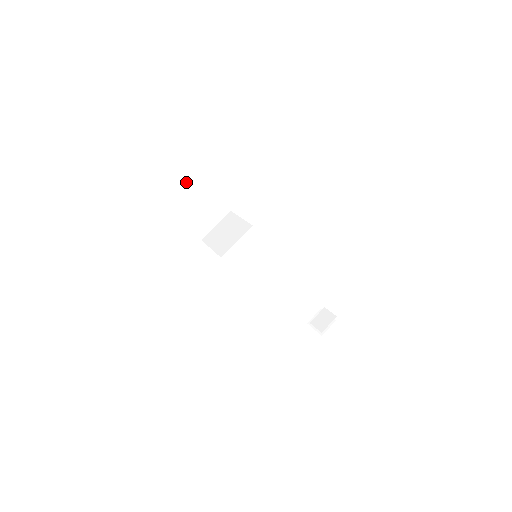
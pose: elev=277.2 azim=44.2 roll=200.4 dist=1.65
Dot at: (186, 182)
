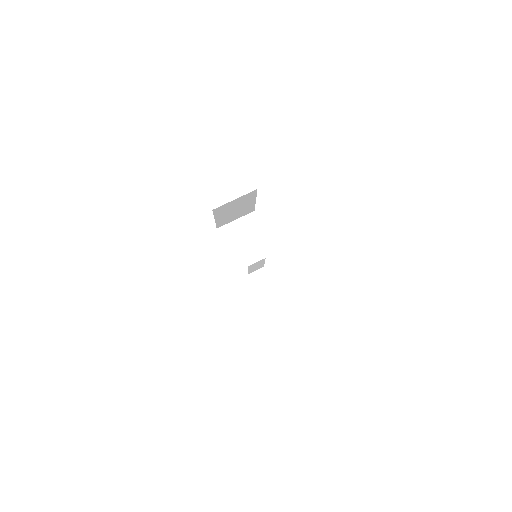
Dot at: (242, 201)
